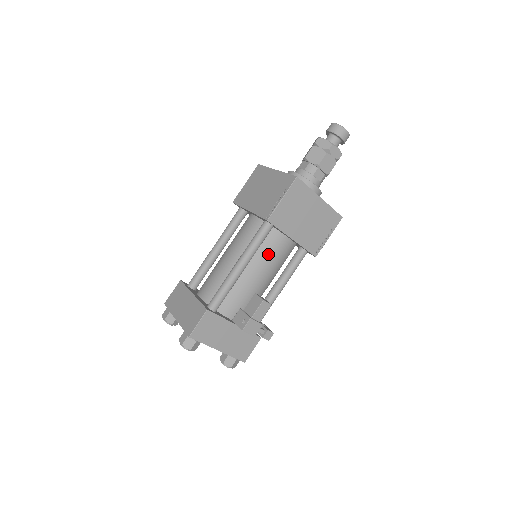
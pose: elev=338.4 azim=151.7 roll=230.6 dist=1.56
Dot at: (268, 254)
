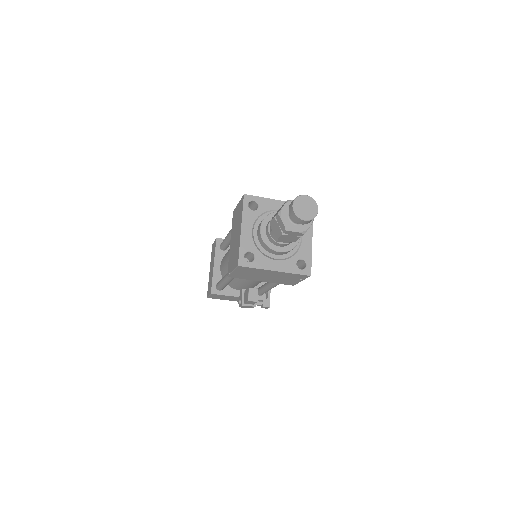
Dot at: occluded
